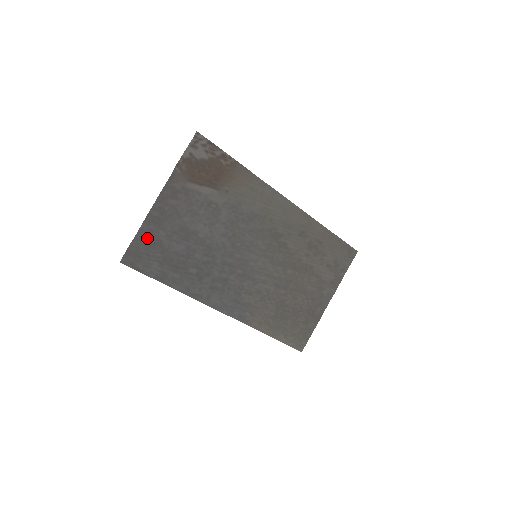
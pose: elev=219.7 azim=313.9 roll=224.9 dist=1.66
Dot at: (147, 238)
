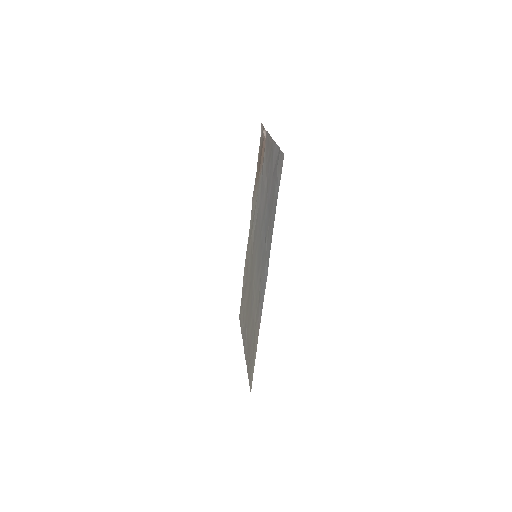
Dot at: (276, 158)
